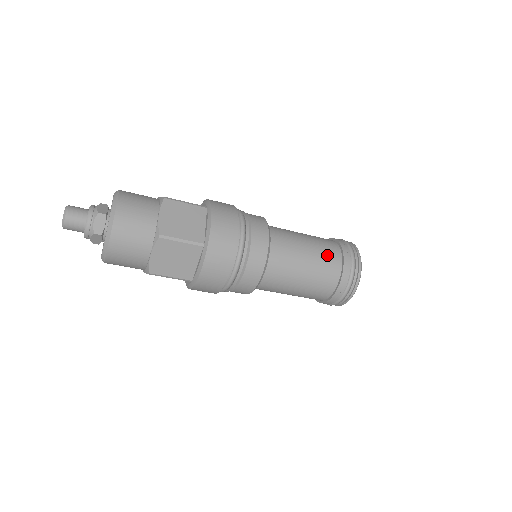
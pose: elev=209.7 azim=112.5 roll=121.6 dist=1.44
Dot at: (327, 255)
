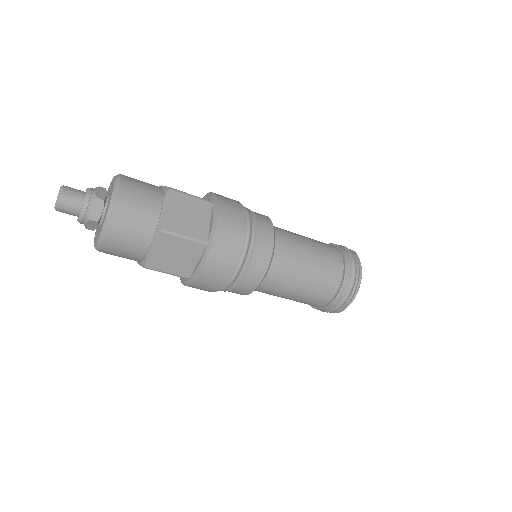
Dot at: (329, 263)
